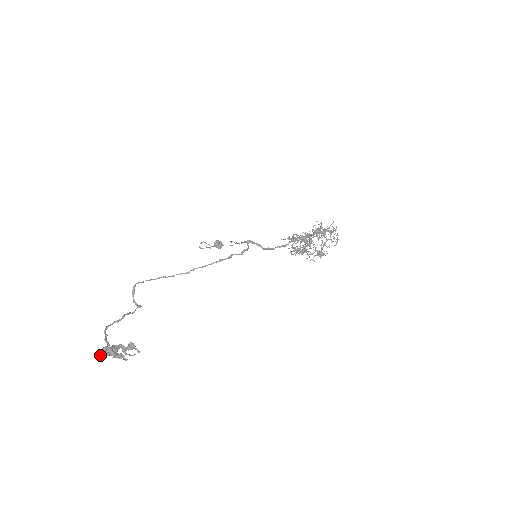
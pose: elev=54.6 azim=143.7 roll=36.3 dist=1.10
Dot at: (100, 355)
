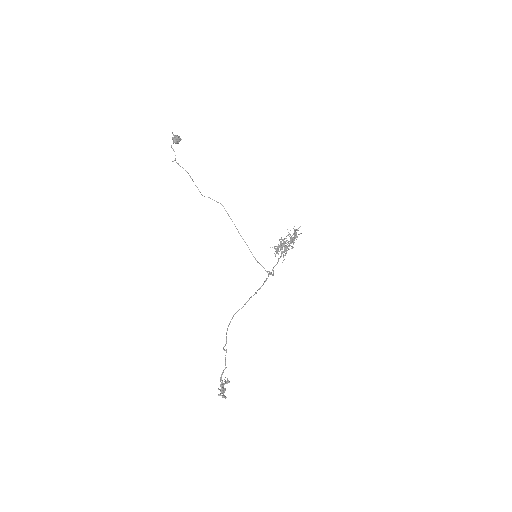
Dot at: occluded
